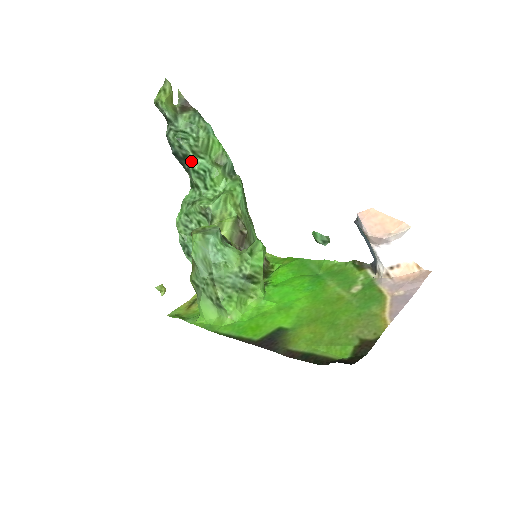
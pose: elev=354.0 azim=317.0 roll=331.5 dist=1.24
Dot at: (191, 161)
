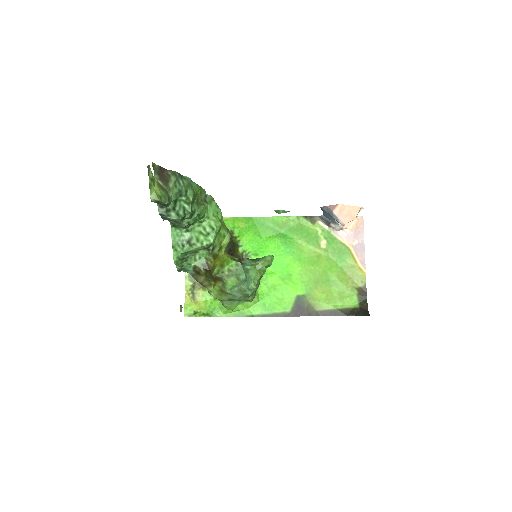
Dot at: (186, 220)
